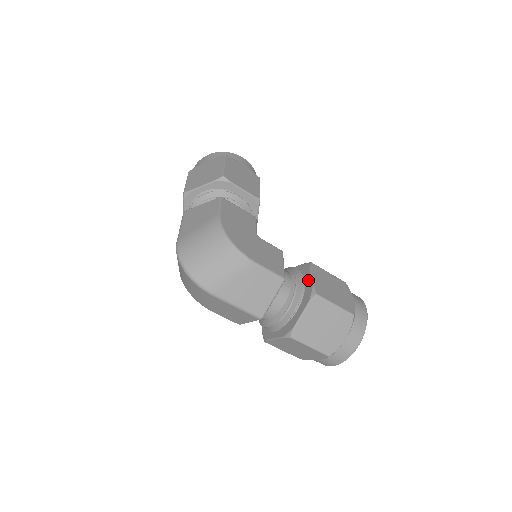
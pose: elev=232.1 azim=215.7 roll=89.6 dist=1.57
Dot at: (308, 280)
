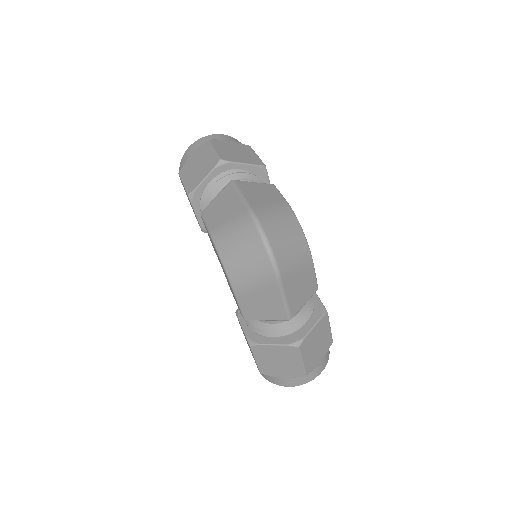
Dot at: (313, 297)
